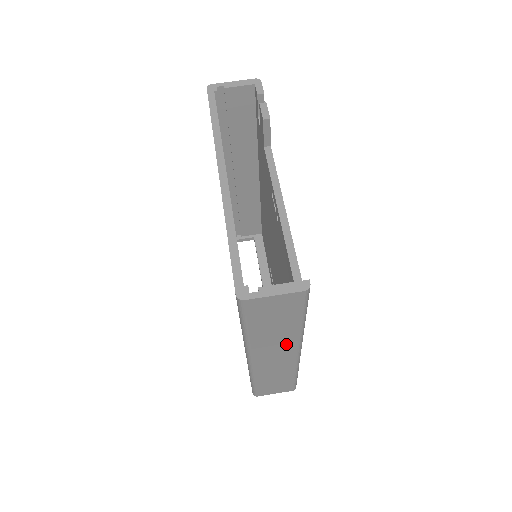
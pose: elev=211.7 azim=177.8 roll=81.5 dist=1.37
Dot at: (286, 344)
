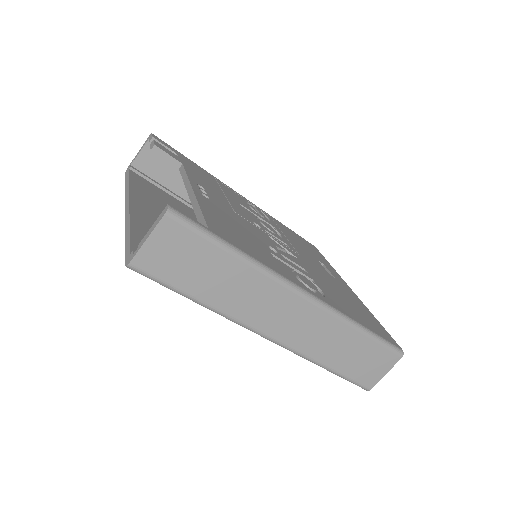
Dot at: (266, 292)
